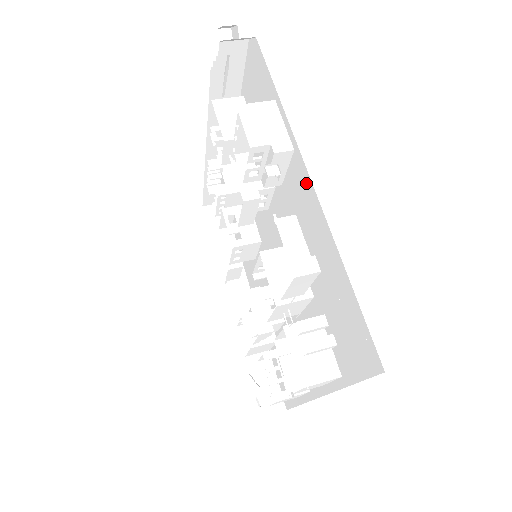
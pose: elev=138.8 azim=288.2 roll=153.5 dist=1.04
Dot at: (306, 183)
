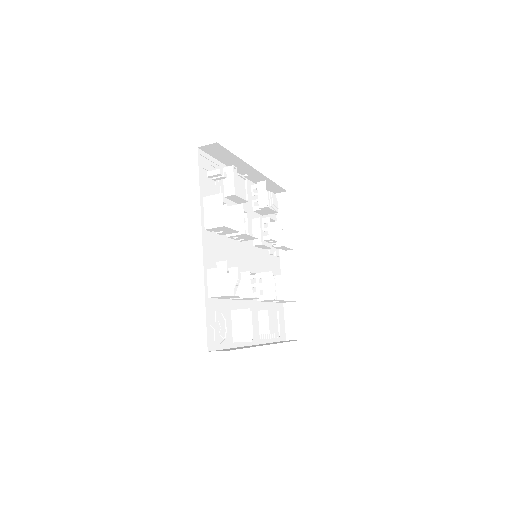
Dot at: occluded
